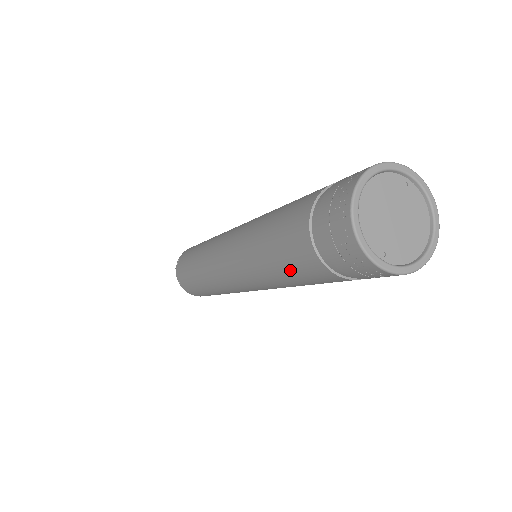
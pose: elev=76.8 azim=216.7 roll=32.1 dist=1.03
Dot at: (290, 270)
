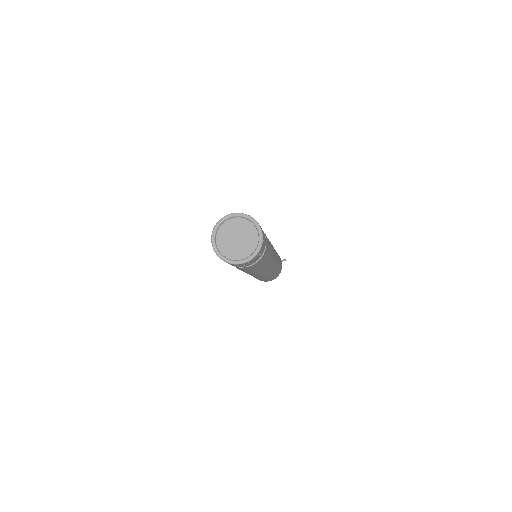
Dot at: occluded
